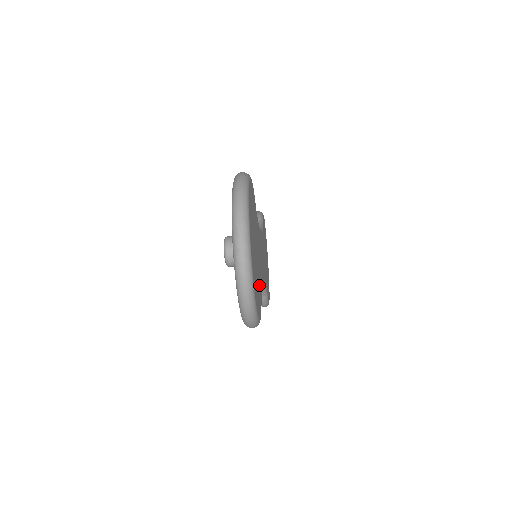
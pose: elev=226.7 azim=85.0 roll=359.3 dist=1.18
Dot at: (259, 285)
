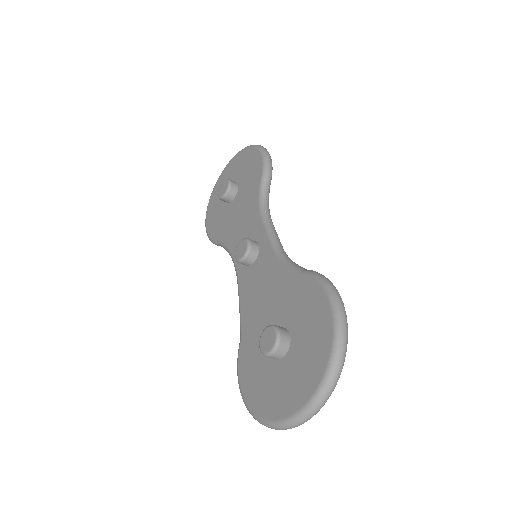
Dot at: occluded
